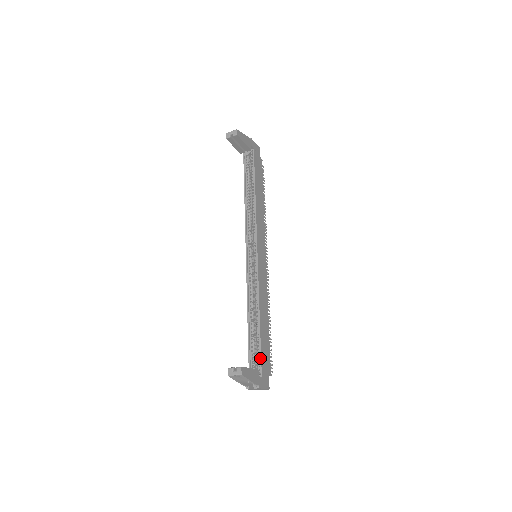
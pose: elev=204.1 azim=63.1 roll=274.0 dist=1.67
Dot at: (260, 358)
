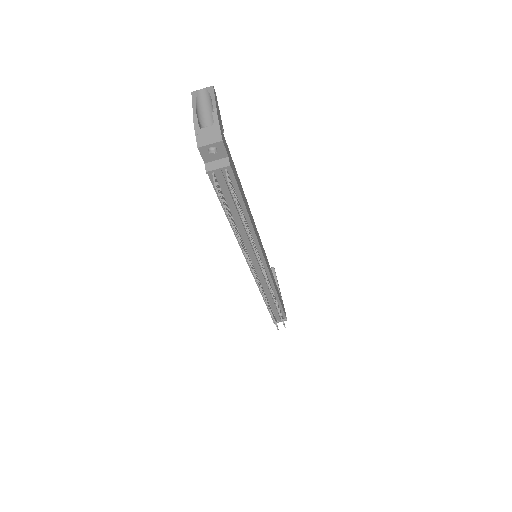
Dot at: occluded
